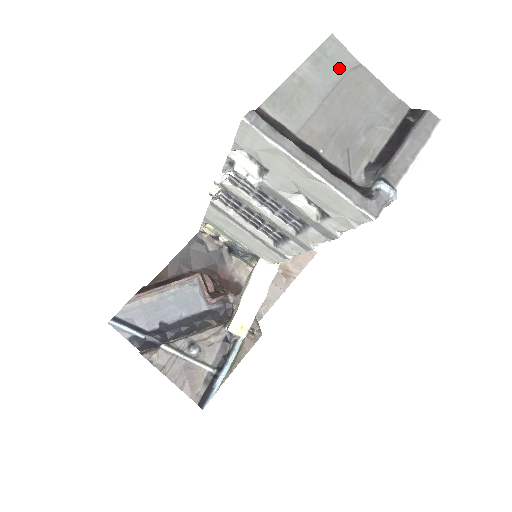
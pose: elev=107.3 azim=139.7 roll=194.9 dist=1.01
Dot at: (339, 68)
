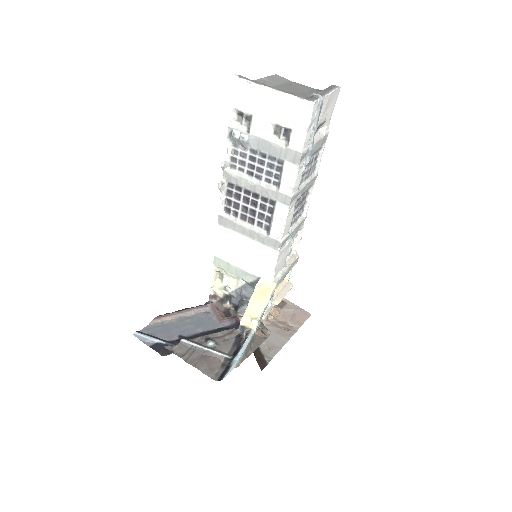
Dot at: (282, 82)
